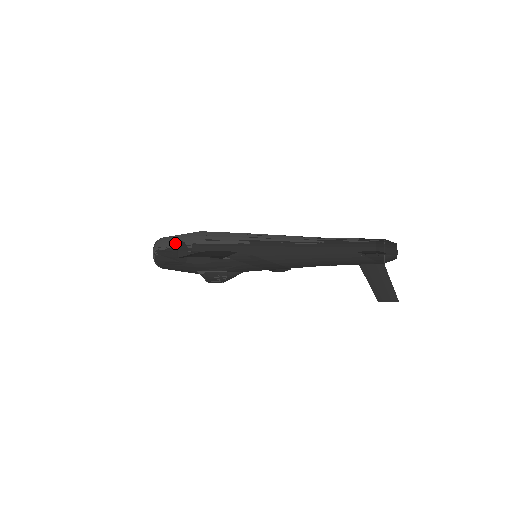
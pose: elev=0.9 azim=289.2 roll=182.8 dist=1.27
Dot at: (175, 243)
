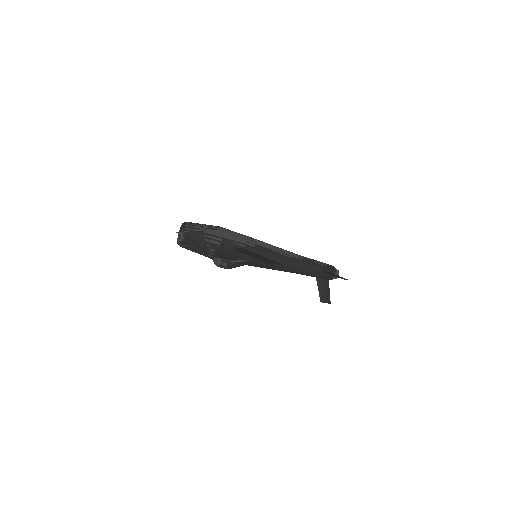
Dot at: (207, 232)
